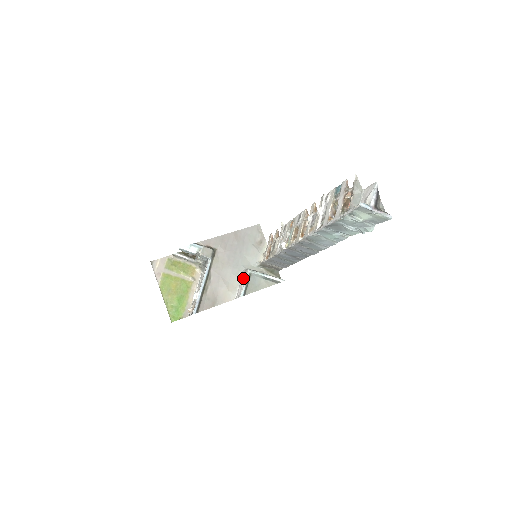
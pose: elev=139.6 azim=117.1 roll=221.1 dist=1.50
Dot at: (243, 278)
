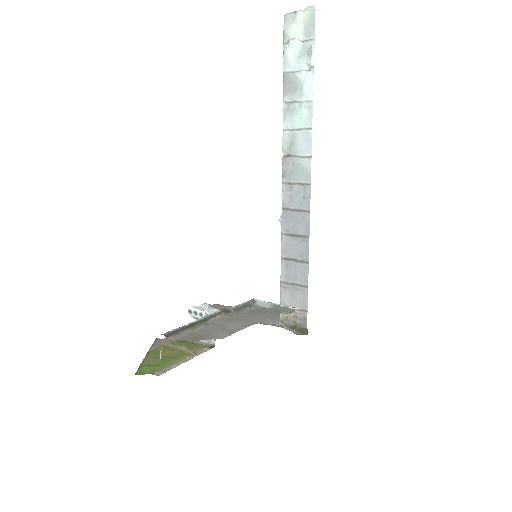
Dot at: occluded
